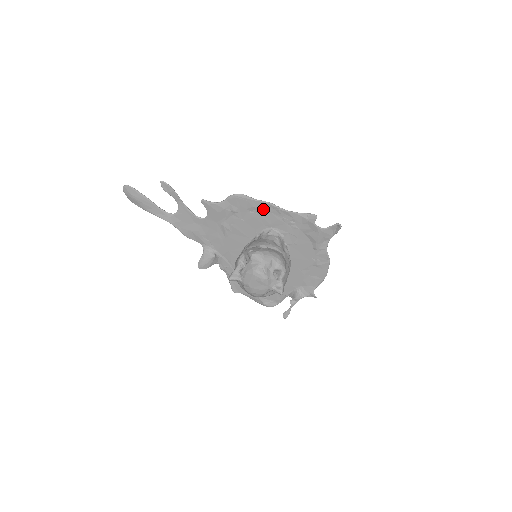
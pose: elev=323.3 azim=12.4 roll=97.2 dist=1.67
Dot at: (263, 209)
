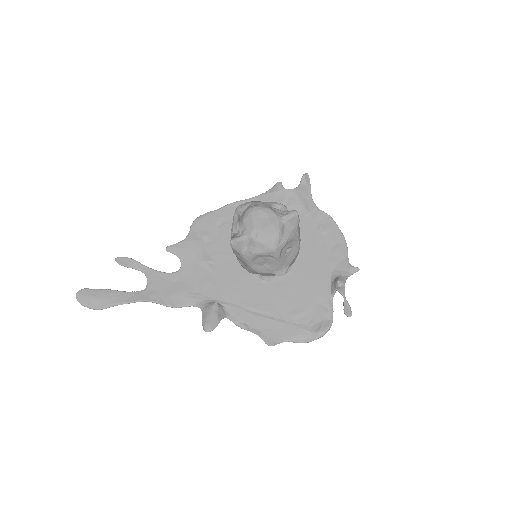
Dot at: (230, 213)
